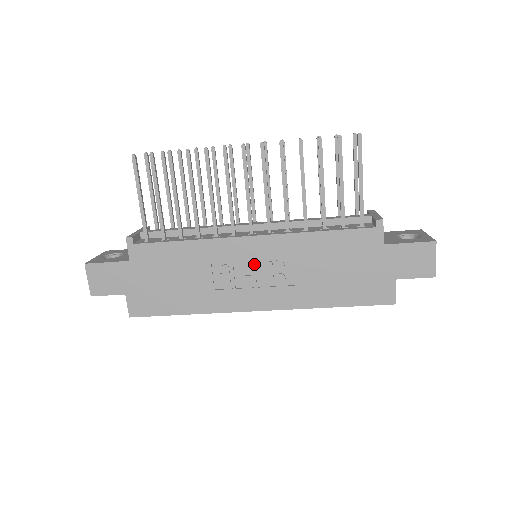
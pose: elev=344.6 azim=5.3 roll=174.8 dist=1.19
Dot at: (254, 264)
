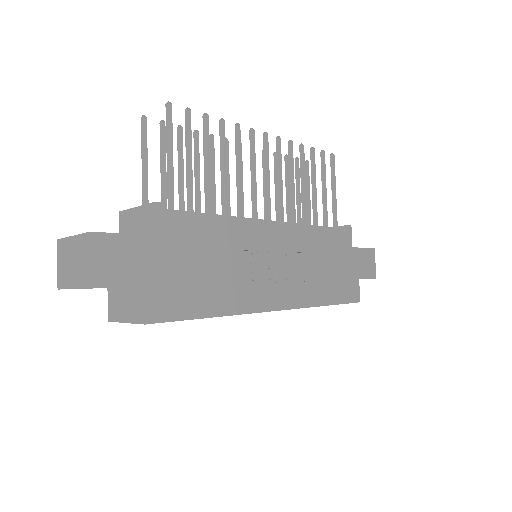
Dot at: (277, 255)
